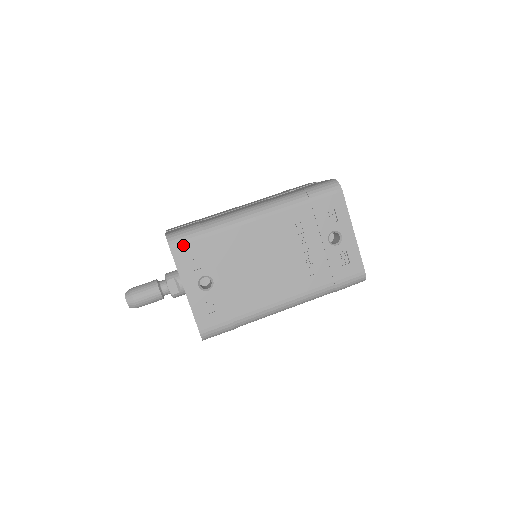
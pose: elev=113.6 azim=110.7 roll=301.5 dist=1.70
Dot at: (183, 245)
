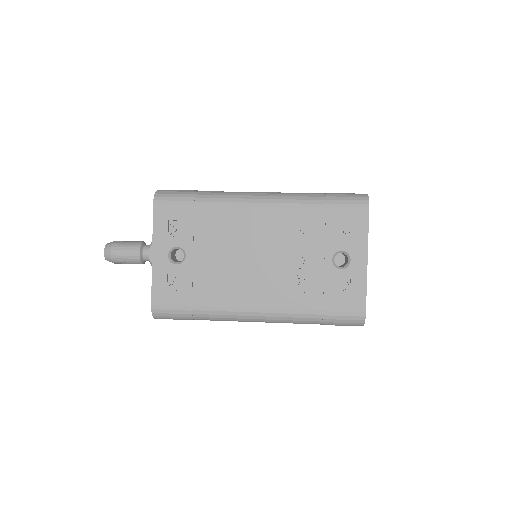
Dot at: (168, 205)
